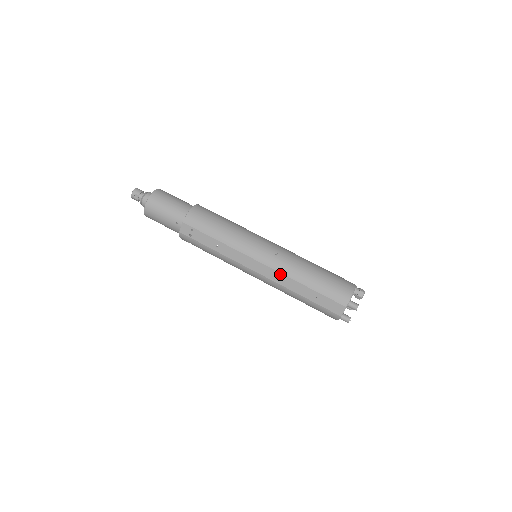
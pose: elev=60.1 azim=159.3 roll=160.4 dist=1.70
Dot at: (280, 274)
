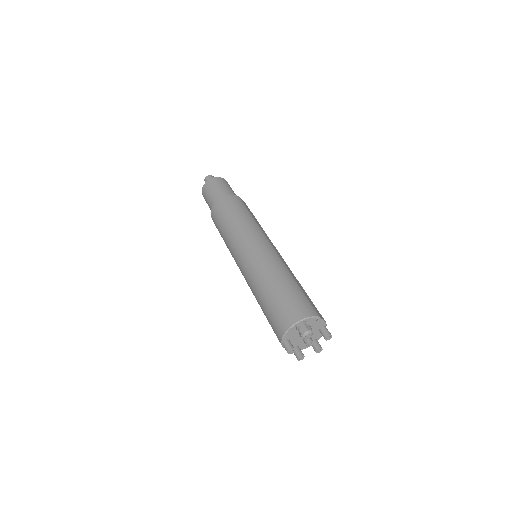
Dot at: occluded
